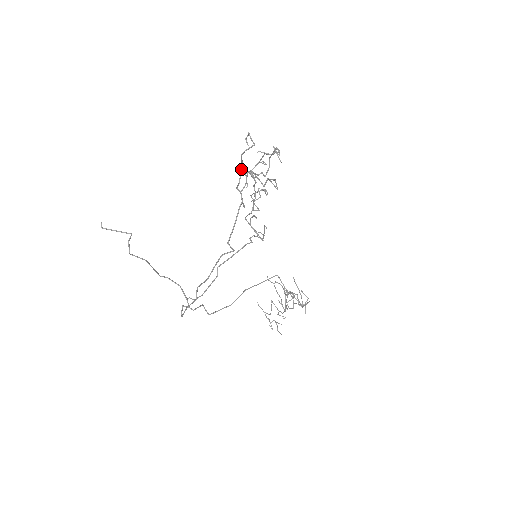
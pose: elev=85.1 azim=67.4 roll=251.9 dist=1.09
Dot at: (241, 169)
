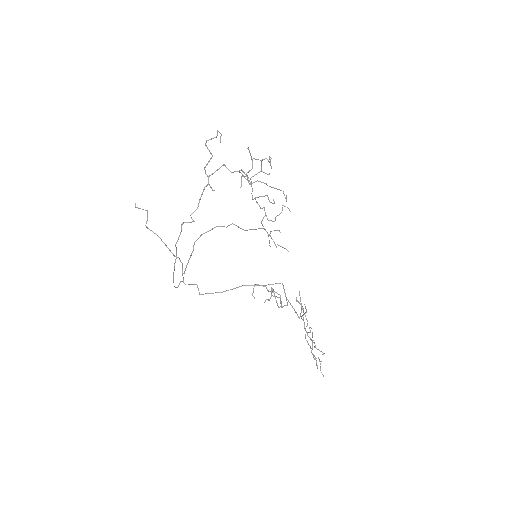
Dot at: (210, 159)
